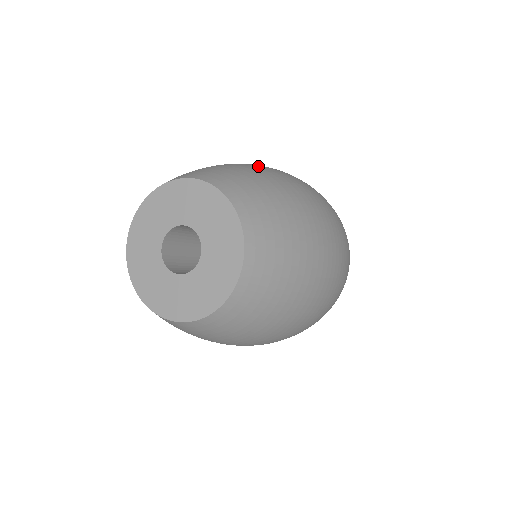
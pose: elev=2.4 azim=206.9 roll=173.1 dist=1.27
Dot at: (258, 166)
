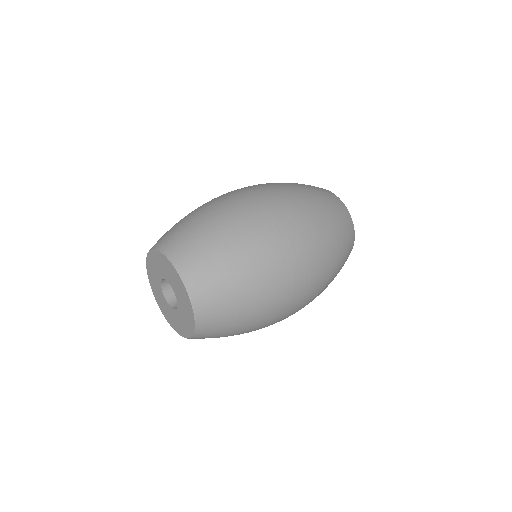
Dot at: (264, 284)
